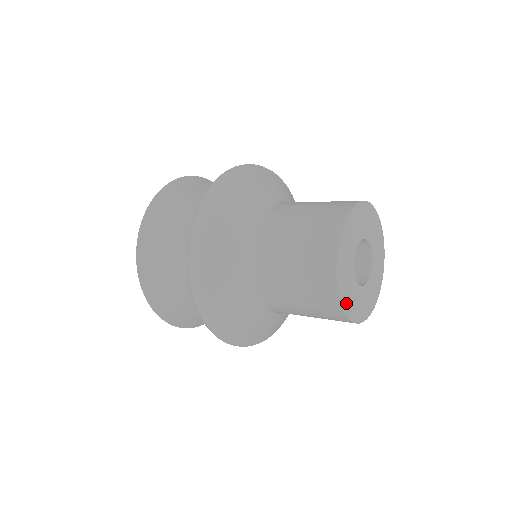
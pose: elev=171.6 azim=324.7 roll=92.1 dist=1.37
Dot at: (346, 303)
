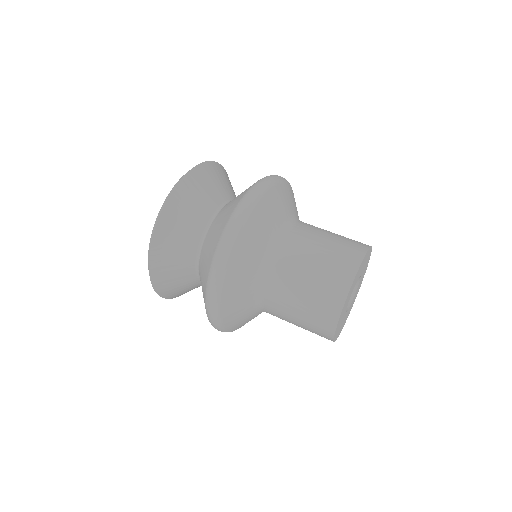
Dot at: occluded
